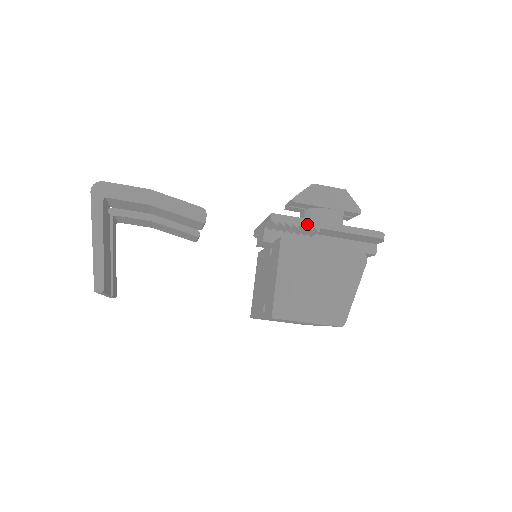
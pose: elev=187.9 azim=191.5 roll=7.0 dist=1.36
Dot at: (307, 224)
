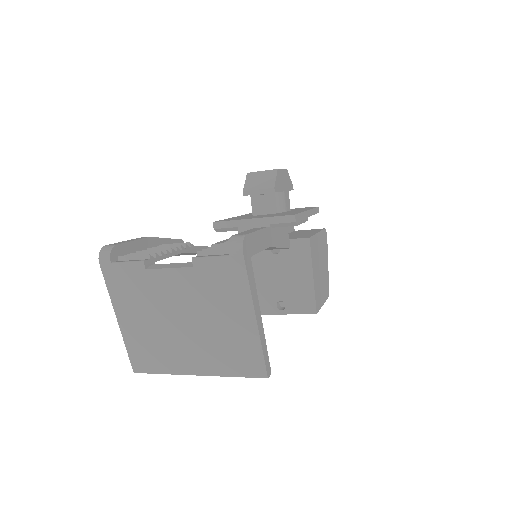
Dot at: (304, 217)
